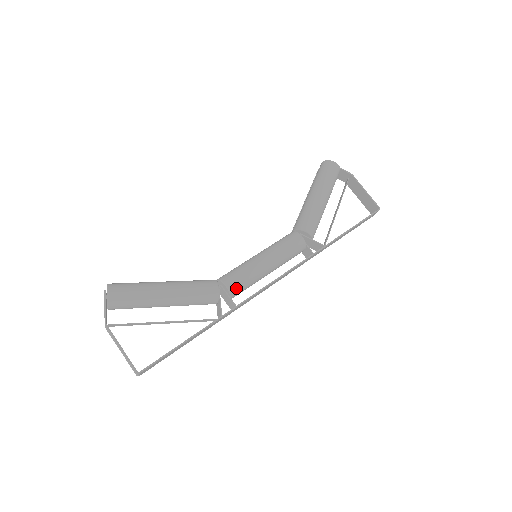
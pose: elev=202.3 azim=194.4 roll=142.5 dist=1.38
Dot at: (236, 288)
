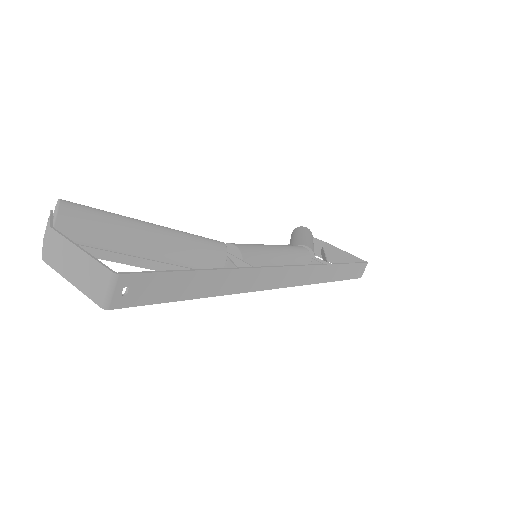
Dot at: (247, 252)
